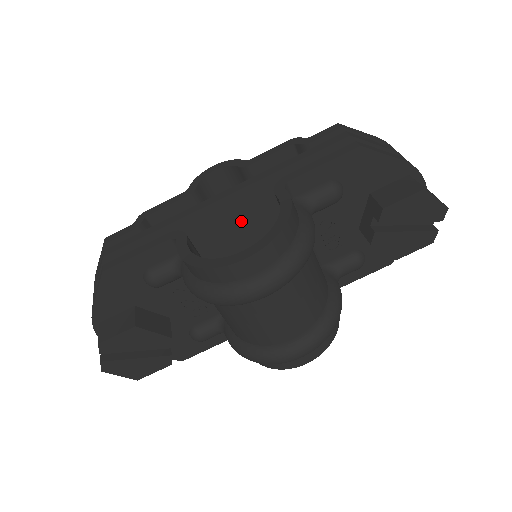
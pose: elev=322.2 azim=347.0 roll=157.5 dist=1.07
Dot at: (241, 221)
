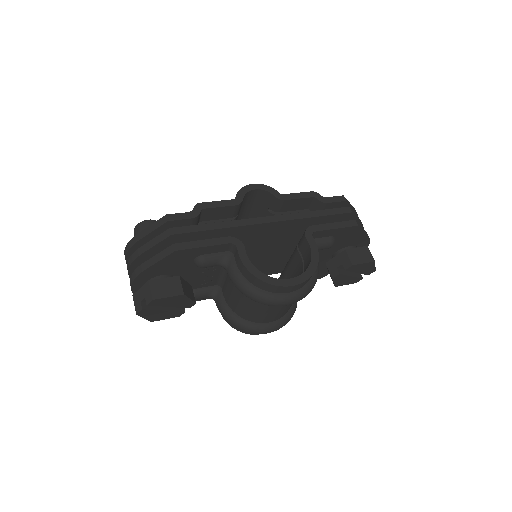
Dot at: (265, 236)
